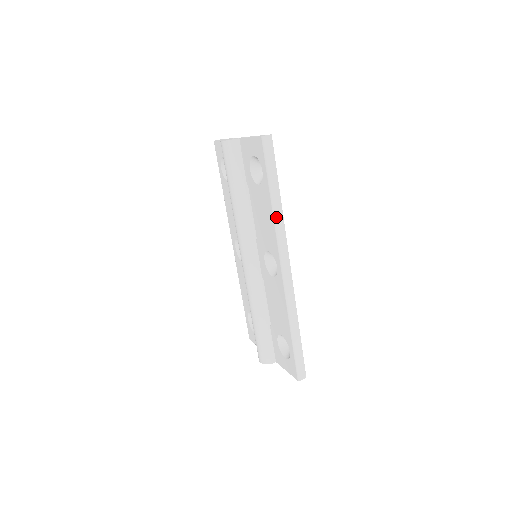
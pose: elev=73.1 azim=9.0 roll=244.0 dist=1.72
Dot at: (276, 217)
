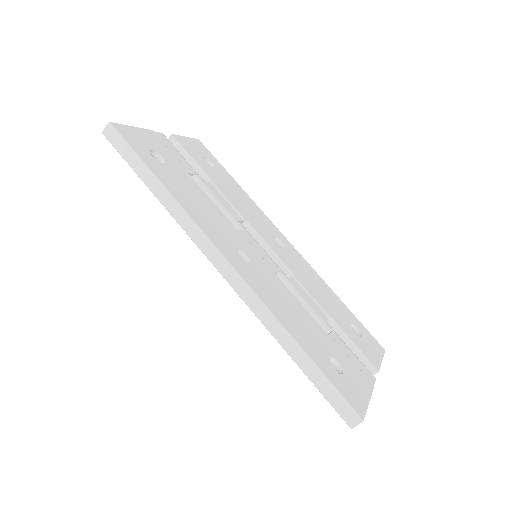
Dot at: (170, 211)
